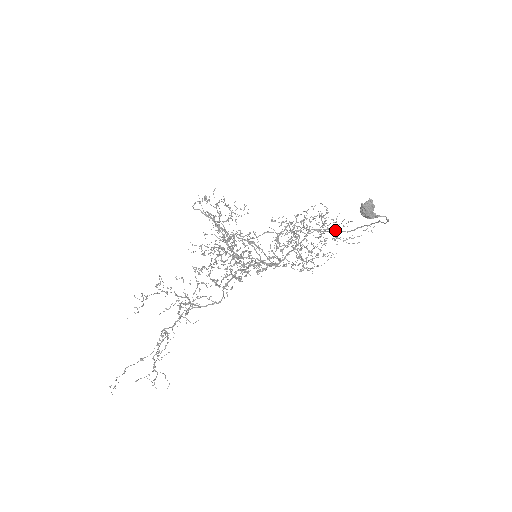
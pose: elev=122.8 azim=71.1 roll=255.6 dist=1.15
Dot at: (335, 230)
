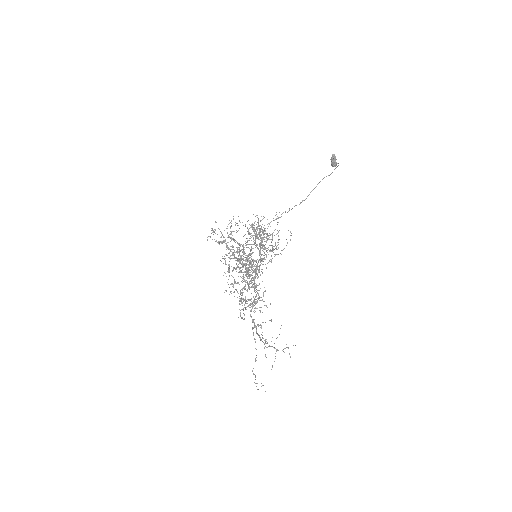
Dot at: occluded
